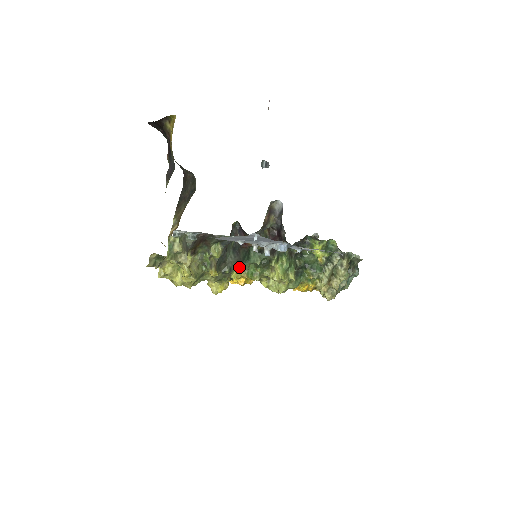
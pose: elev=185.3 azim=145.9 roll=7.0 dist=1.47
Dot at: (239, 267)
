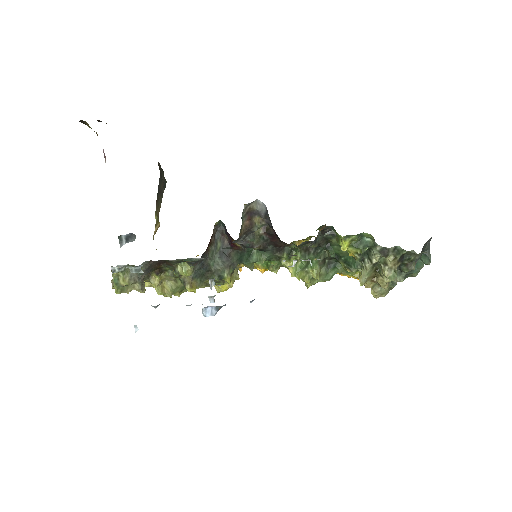
Dot at: occluded
